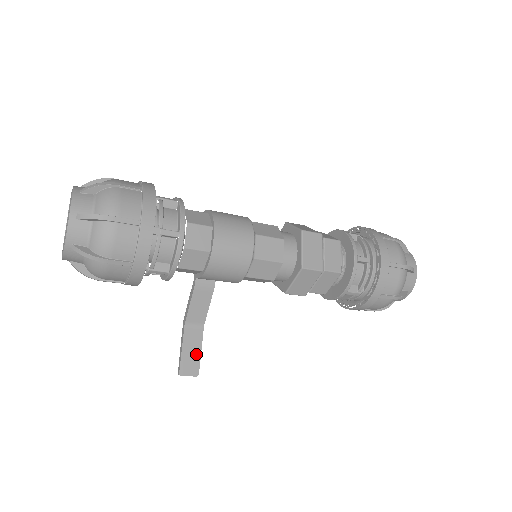
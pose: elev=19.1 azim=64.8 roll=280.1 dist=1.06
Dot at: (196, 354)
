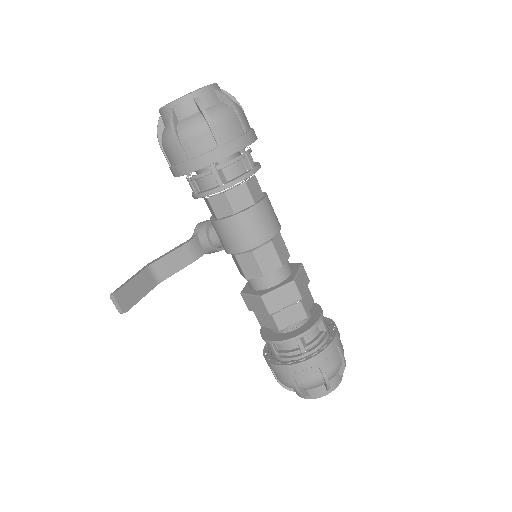
Dot at: (137, 295)
